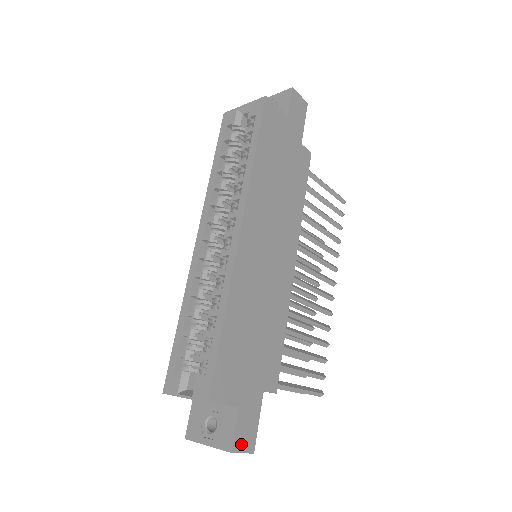
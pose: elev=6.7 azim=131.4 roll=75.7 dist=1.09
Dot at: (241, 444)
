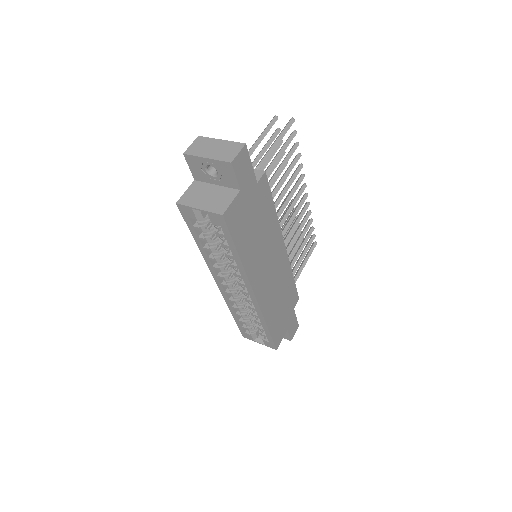
Dot at: (293, 333)
